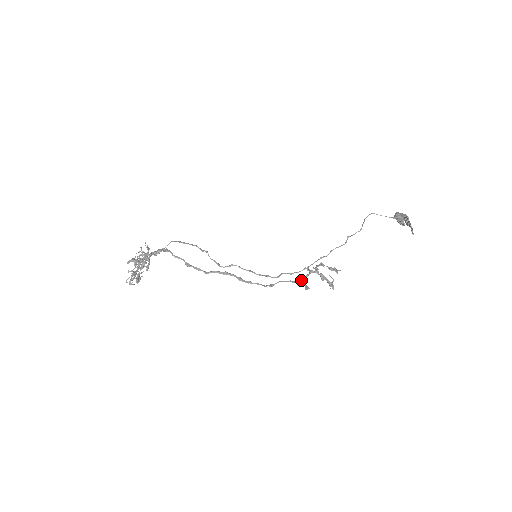
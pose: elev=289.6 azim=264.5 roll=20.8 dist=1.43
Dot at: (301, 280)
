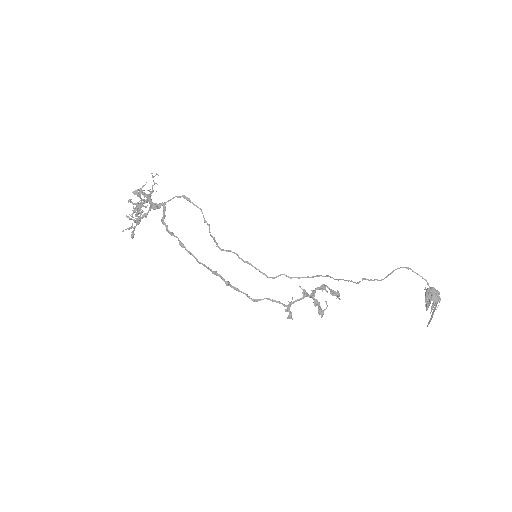
Dot at: (289, 304)
